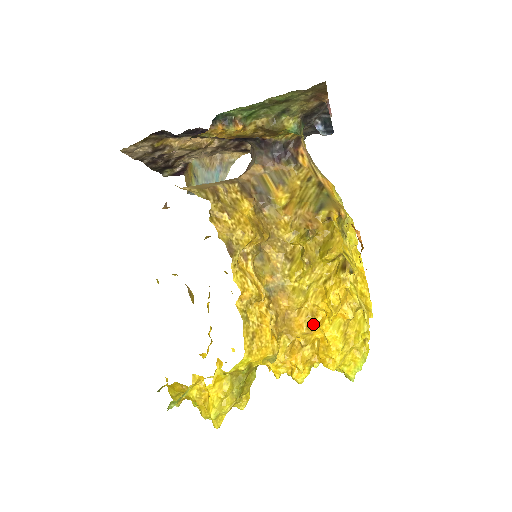
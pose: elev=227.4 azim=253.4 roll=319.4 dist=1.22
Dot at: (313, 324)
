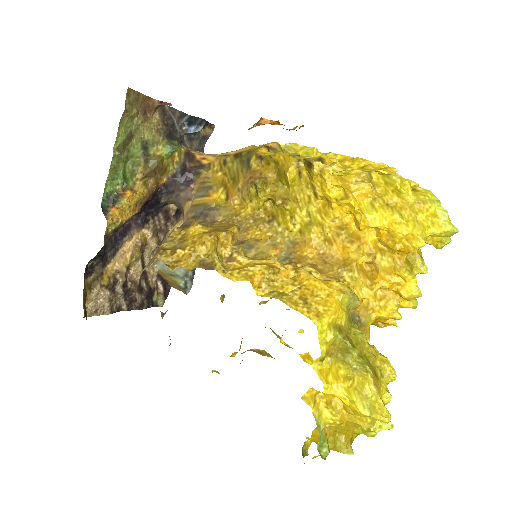
Dot at: (353, 235)
